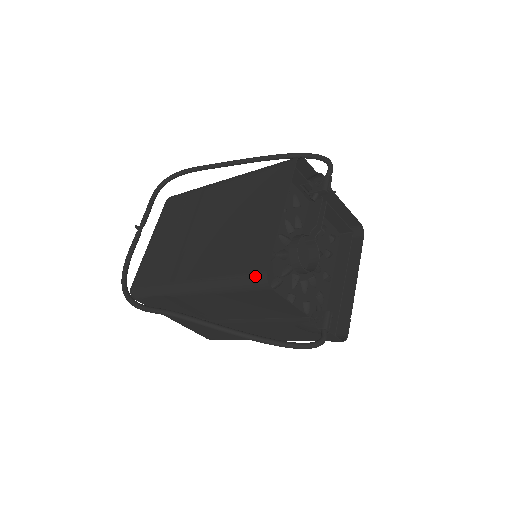
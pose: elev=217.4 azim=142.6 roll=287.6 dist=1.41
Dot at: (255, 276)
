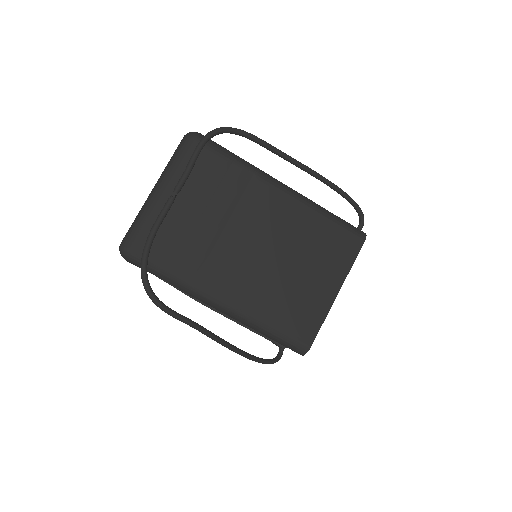
Dot at: (298, 344)
